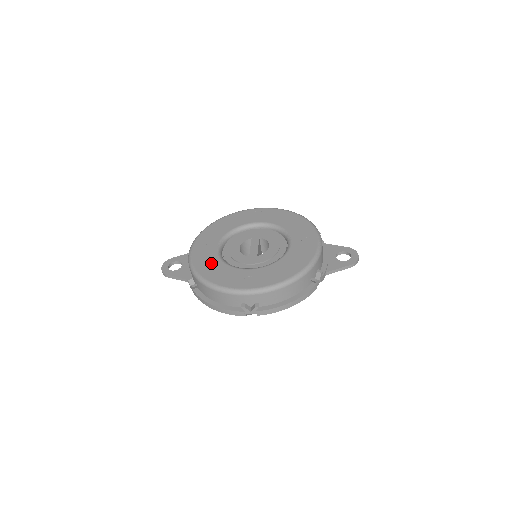
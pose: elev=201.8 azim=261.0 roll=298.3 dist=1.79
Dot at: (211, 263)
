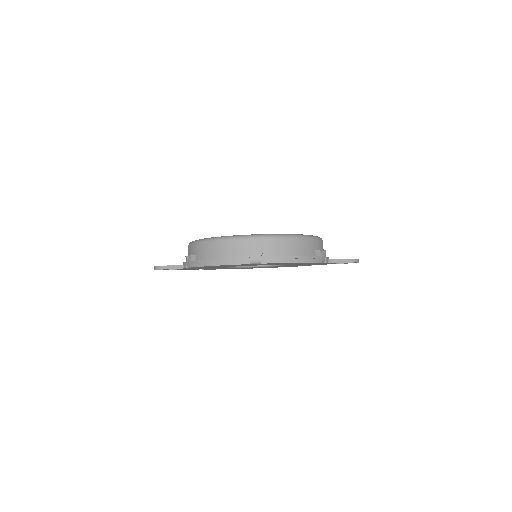
Dot at: occluded
